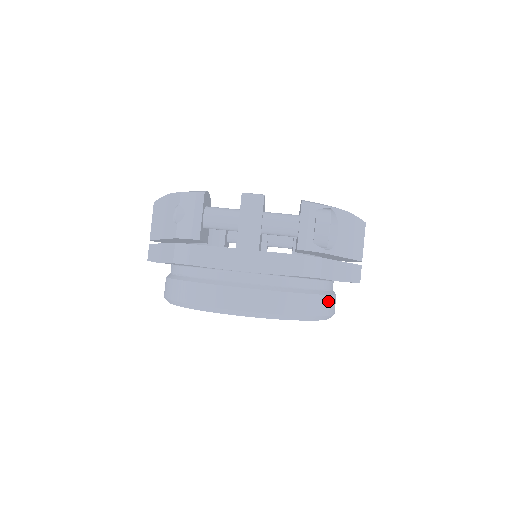
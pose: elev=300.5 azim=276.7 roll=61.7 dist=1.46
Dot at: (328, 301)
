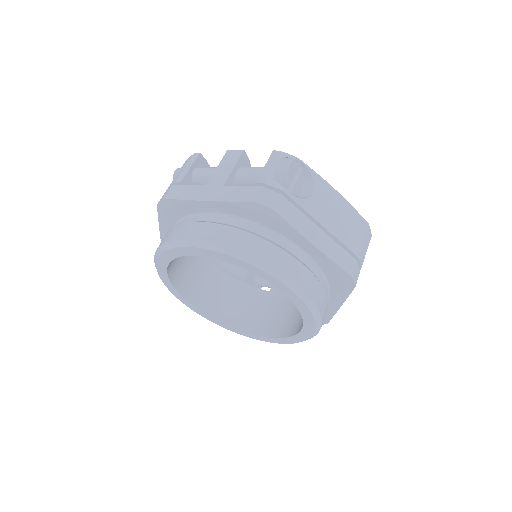
Dot at: (297, 267)
